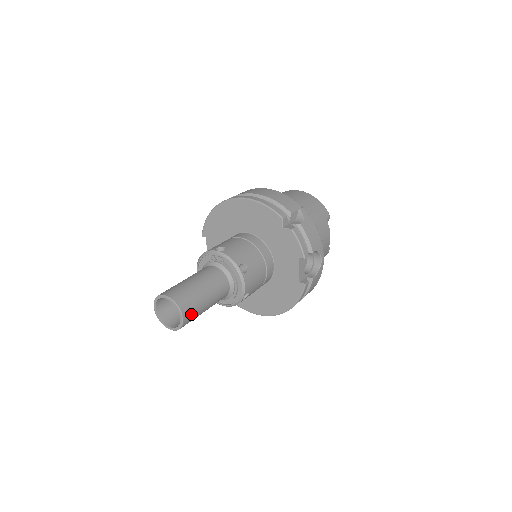
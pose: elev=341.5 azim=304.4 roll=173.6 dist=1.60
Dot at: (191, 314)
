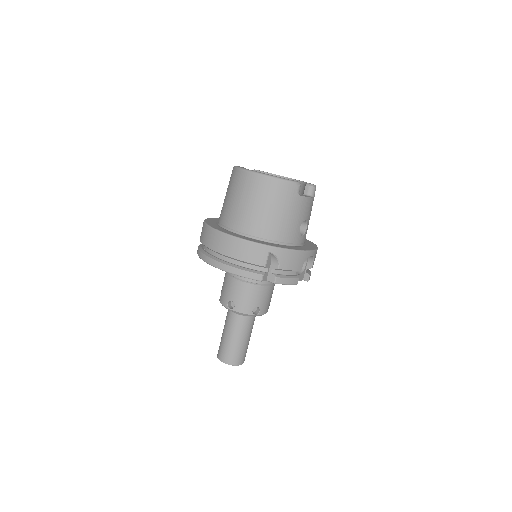
Dot at: (244, 356)
